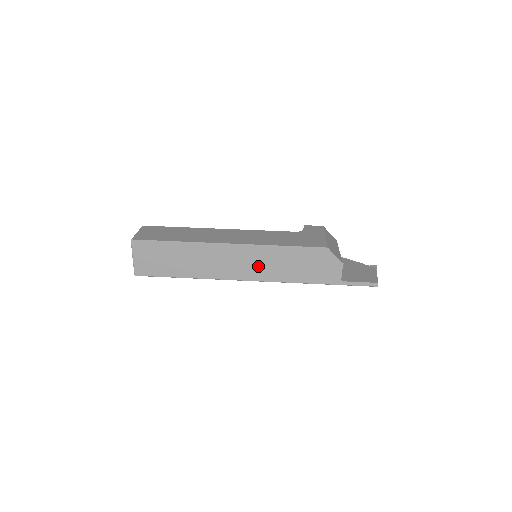
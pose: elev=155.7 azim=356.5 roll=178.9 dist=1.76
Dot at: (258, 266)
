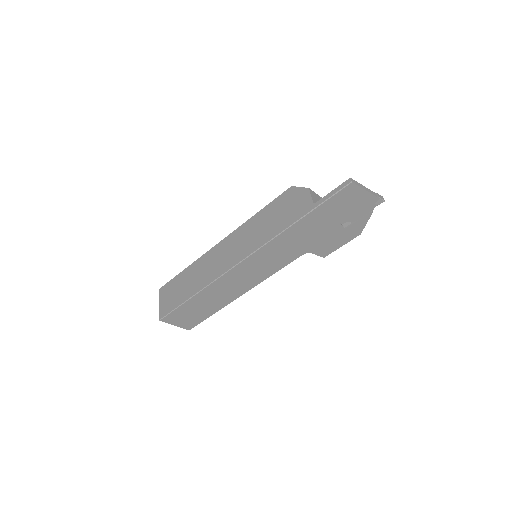
Dot at: (241, 245)
